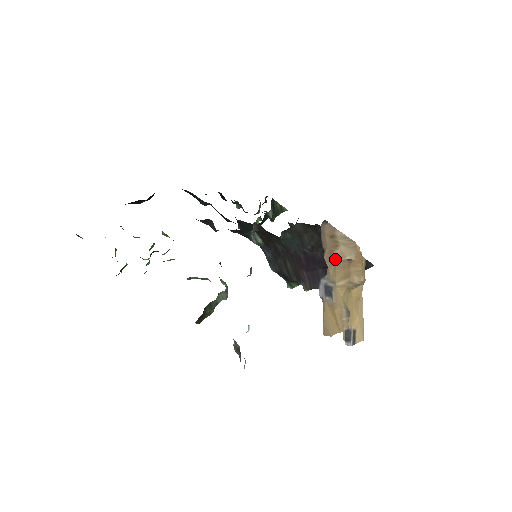
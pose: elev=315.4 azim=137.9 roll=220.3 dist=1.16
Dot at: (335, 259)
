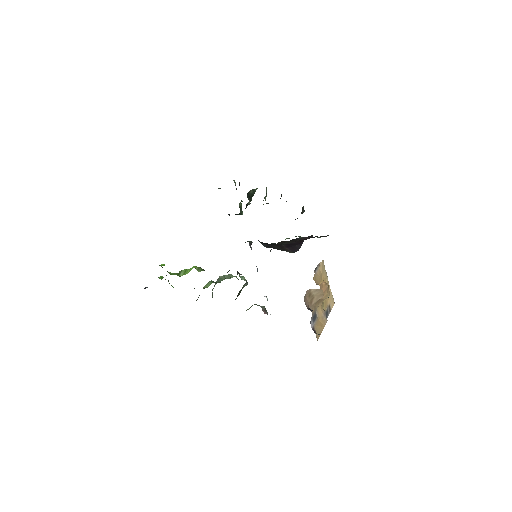
Dot at: (314, 303)
